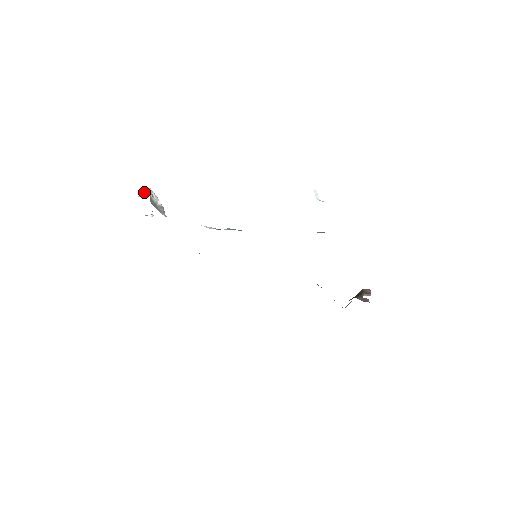
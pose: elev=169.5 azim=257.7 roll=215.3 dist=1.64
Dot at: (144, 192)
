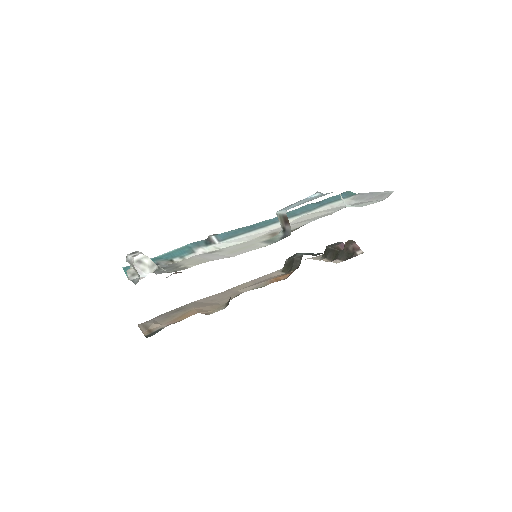
Dot at: (144, 267)
